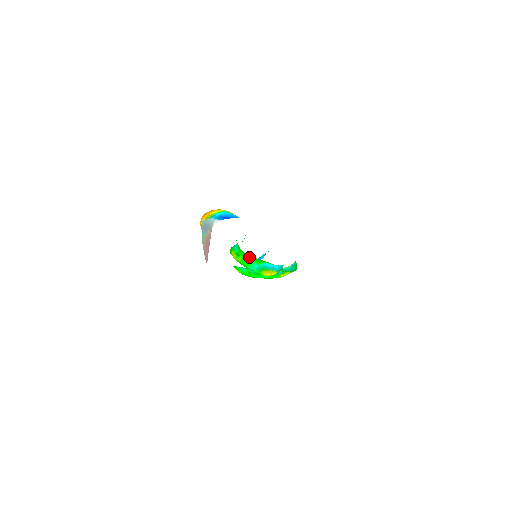
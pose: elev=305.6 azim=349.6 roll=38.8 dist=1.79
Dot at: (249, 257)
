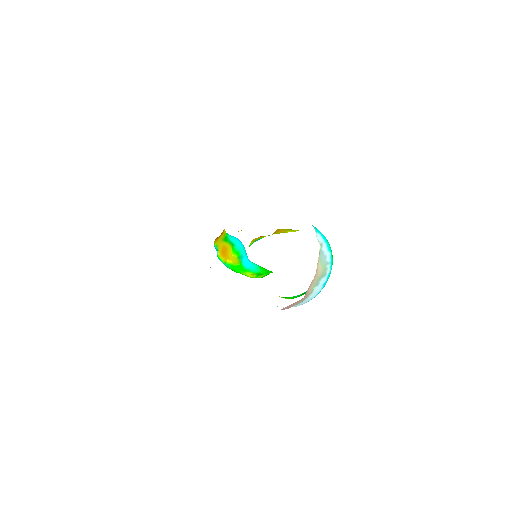
Dot at: occluded
